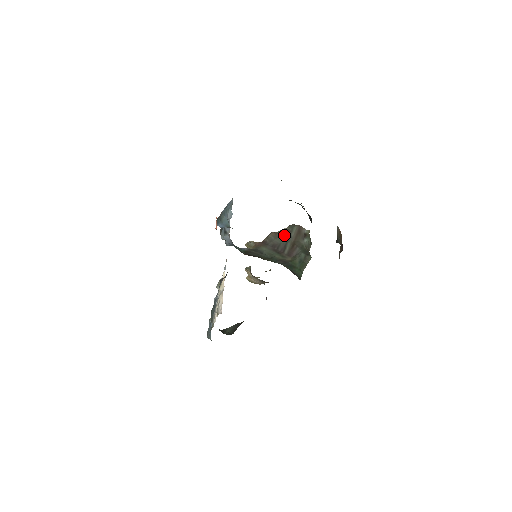
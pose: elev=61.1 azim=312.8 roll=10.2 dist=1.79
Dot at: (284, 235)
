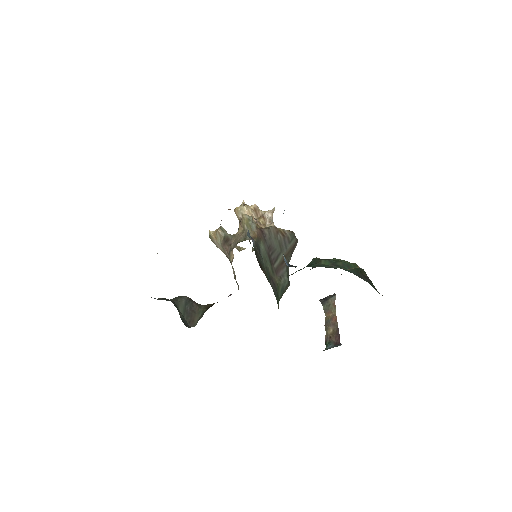
Dot at: (283, 241)
